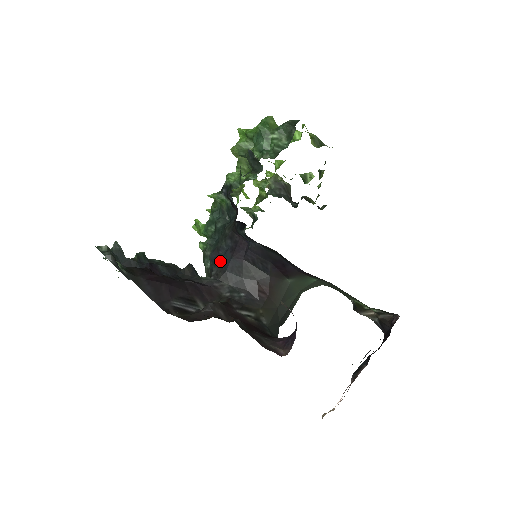
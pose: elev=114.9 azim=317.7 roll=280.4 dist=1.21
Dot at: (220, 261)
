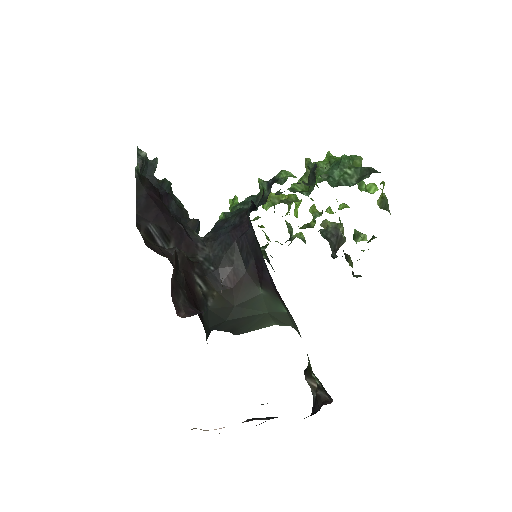
Dot at: (219, 230)
